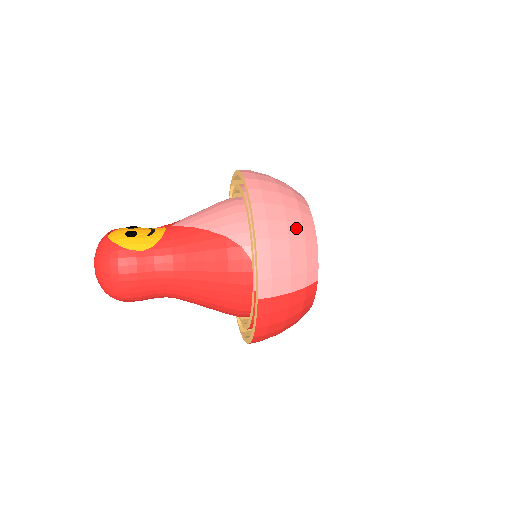
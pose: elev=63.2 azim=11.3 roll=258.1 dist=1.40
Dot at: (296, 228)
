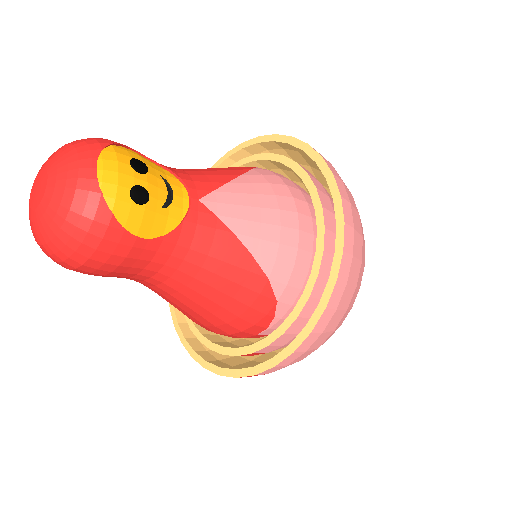
Dot at: (346, 314)
